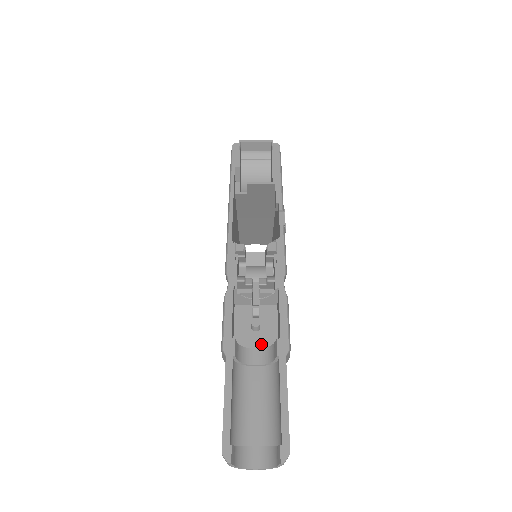
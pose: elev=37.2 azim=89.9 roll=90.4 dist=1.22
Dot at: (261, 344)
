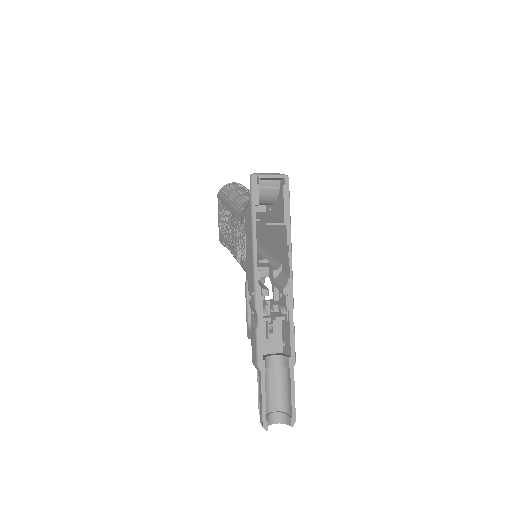
Dot at: (273, 348)
